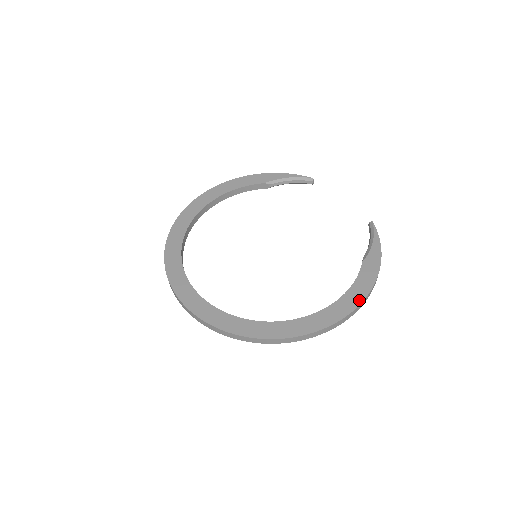
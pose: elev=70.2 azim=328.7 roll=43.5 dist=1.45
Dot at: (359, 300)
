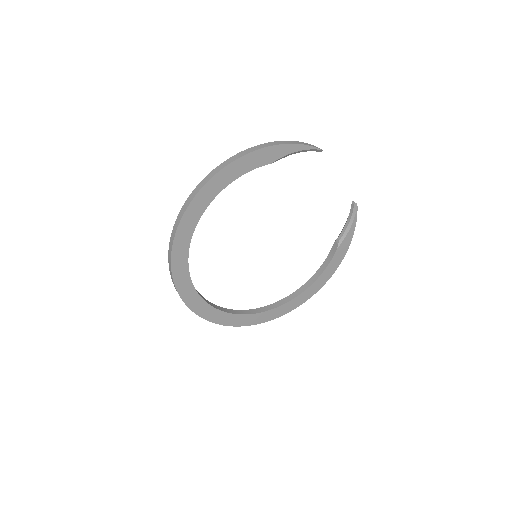
Dot at: (326, 281)
